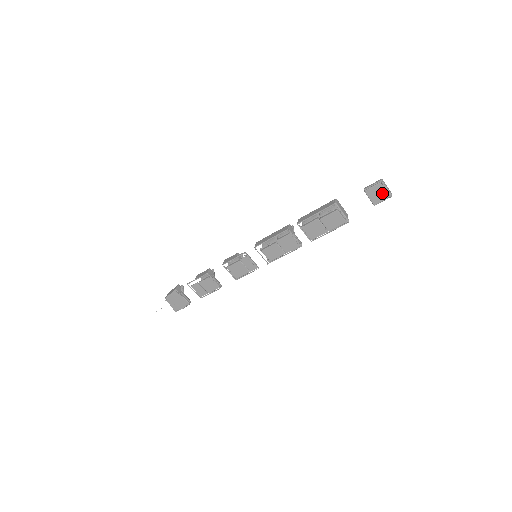
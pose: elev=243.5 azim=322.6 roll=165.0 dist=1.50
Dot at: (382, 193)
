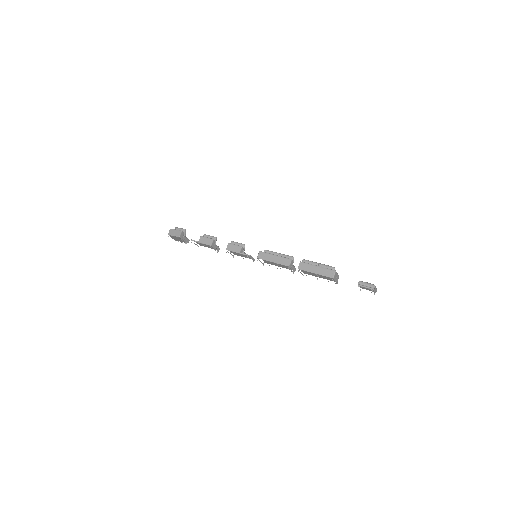
Dot at: (370, 289)
